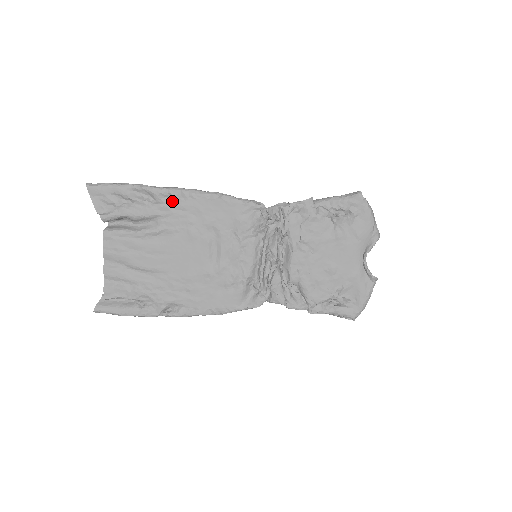
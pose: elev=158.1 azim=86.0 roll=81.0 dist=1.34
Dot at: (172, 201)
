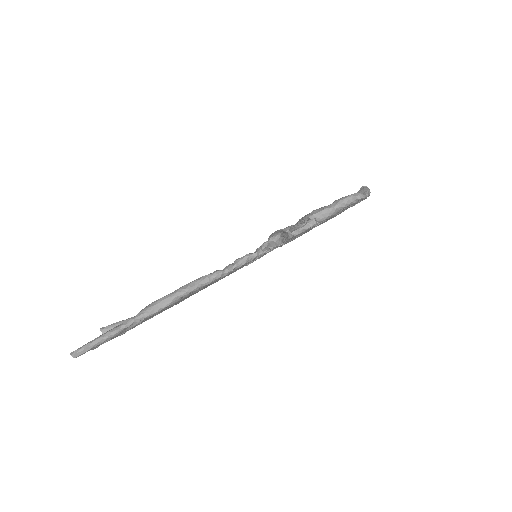
Dot at: occluded
